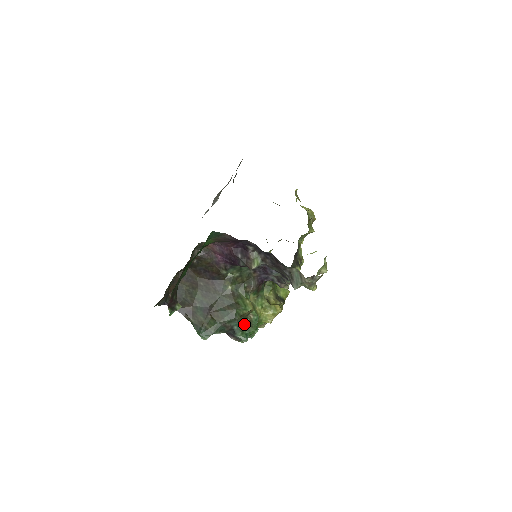
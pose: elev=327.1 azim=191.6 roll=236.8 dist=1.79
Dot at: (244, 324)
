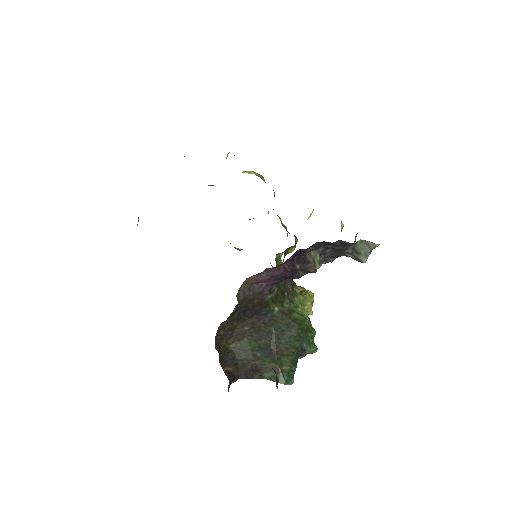
Dot at: (305, 335)
